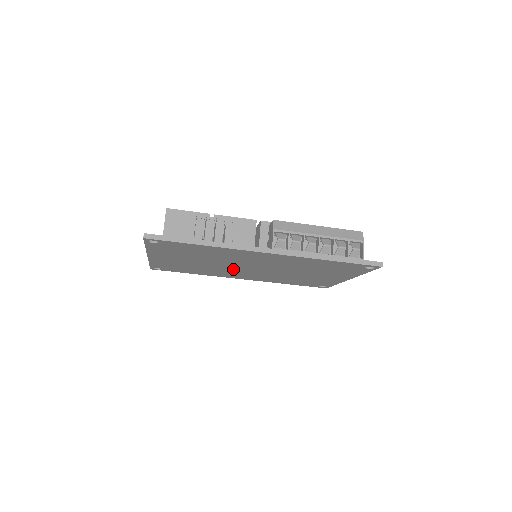
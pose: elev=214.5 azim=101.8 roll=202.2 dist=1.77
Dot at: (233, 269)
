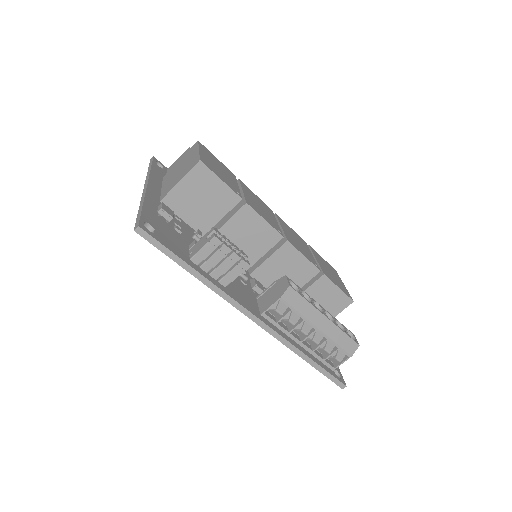
Dot at: occluded
